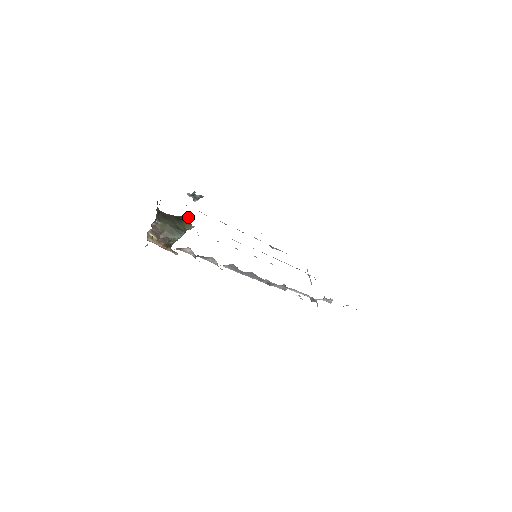
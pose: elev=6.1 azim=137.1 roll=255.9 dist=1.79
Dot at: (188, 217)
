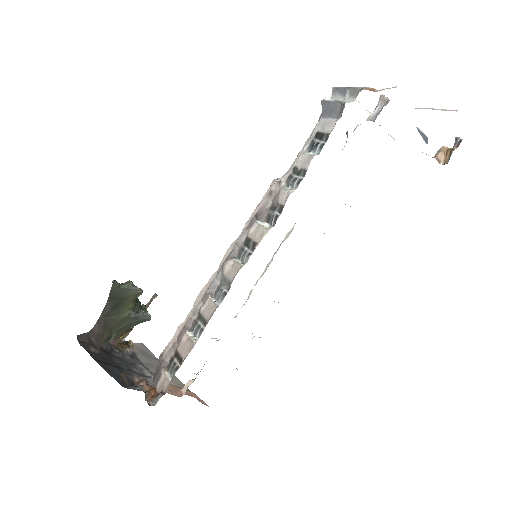
Dot at: (115, 282)
